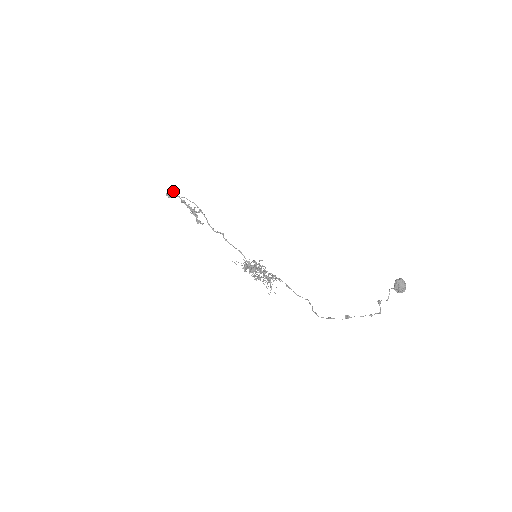
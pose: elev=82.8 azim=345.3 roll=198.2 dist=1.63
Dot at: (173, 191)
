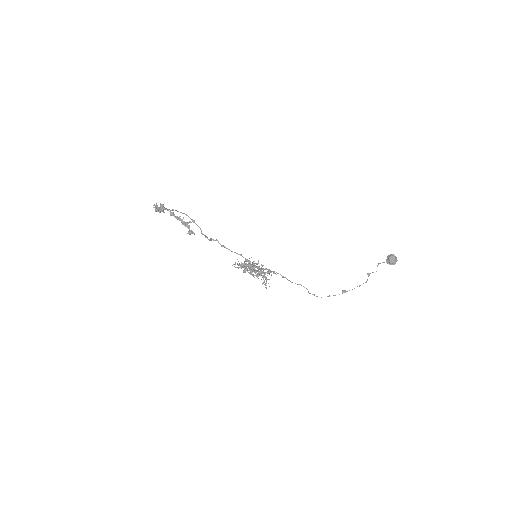
Dot at: (161, 205)
